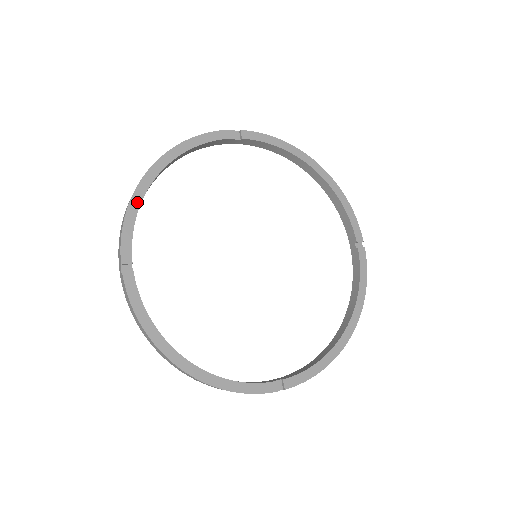
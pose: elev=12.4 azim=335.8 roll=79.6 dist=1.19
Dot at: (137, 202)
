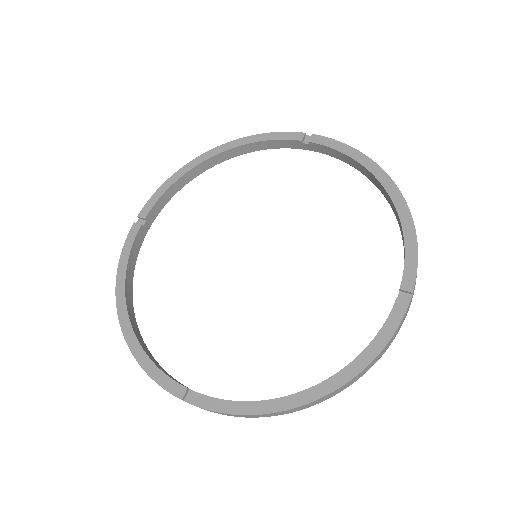
Dot at: (179, 175)
